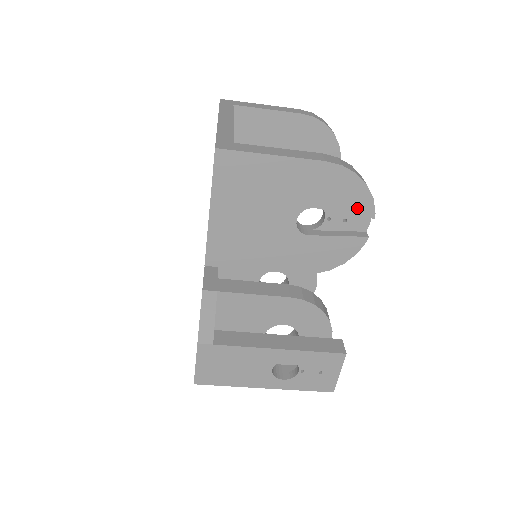
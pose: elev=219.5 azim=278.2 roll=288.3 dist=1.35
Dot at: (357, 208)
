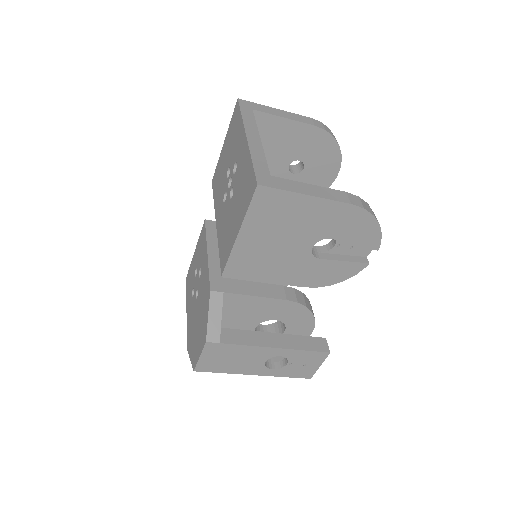
Dot at: (366, 241)
